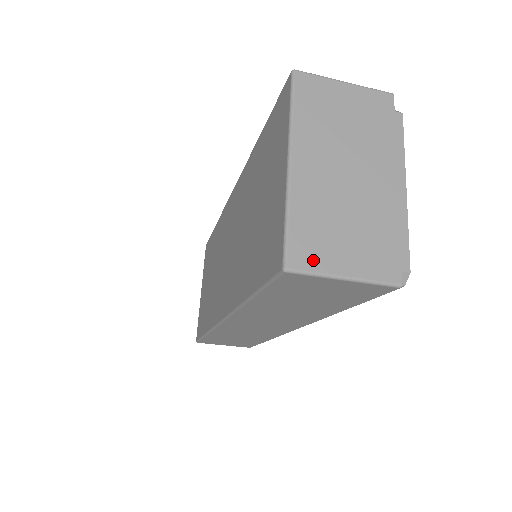
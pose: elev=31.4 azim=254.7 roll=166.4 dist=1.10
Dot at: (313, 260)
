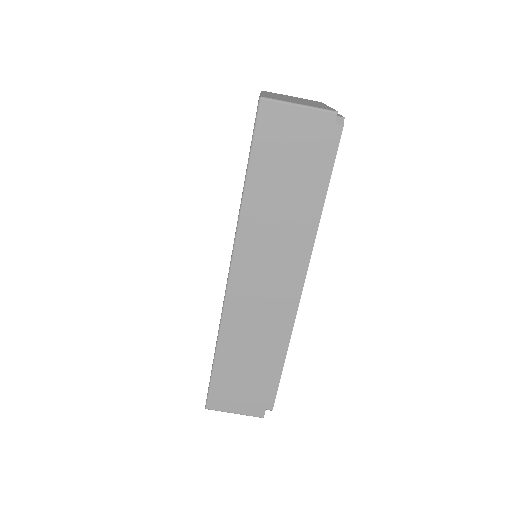
Dot at: (278, 99)
